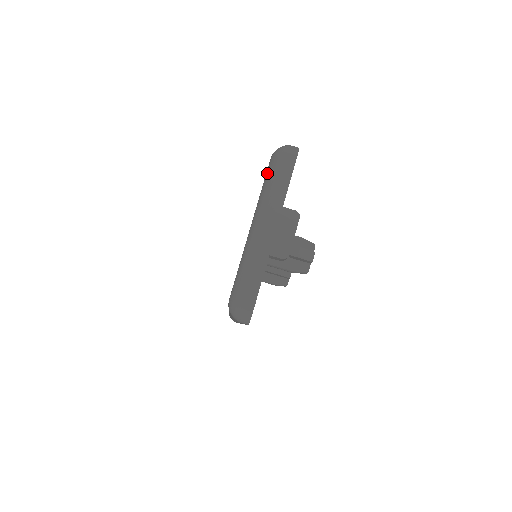
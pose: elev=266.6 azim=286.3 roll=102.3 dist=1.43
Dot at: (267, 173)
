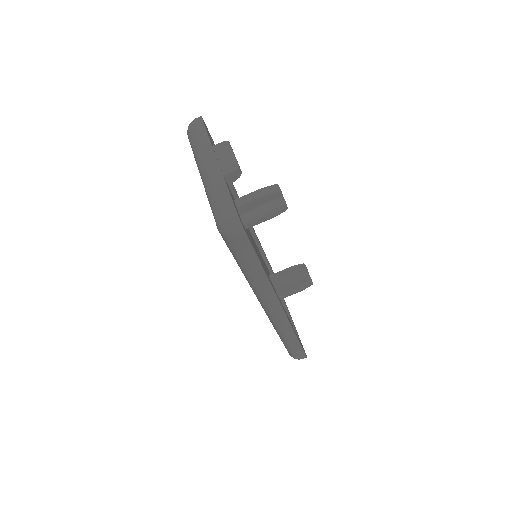
Dot at: (190, 144)
